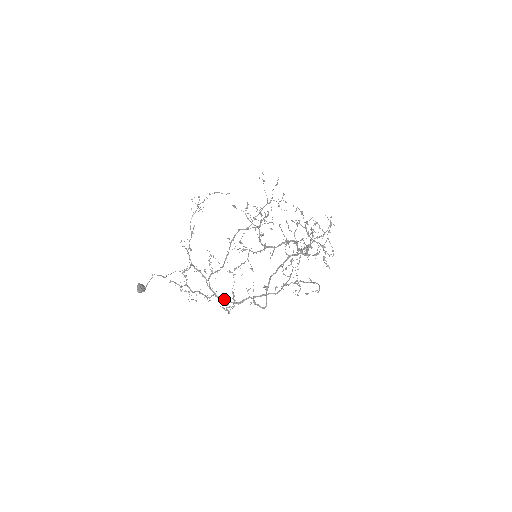
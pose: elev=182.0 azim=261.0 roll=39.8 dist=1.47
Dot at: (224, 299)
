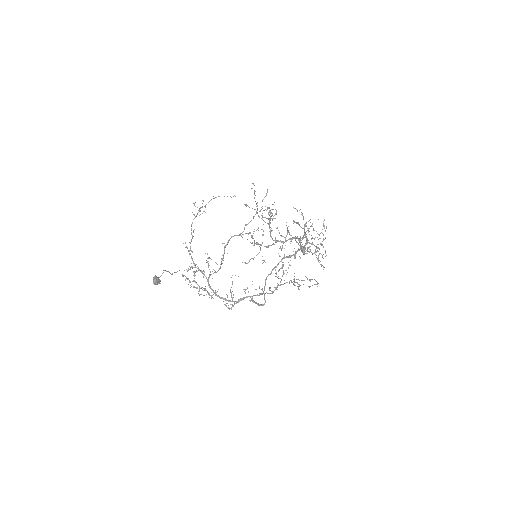
Dot at: (224, 298)
